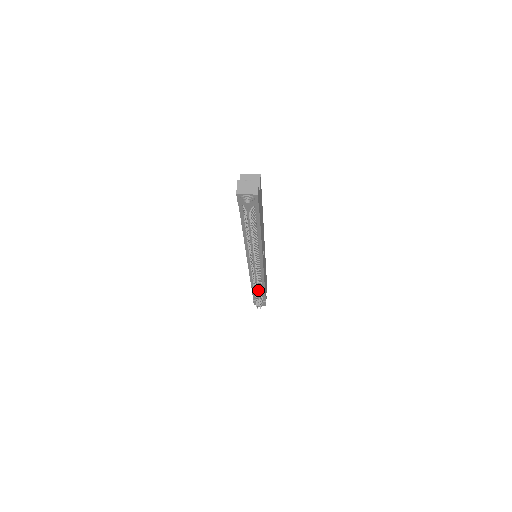
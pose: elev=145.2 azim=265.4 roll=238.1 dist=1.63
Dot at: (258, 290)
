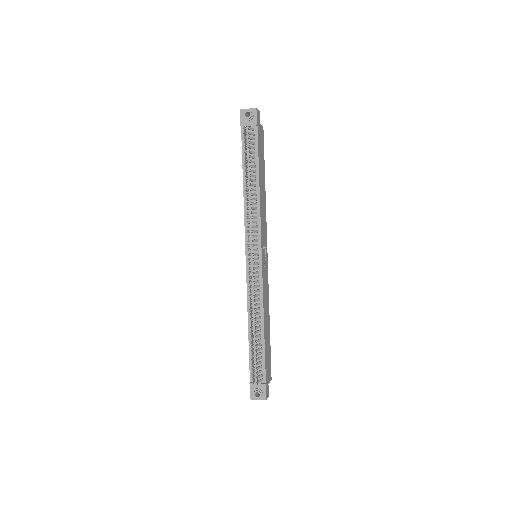
Dot at: (254, 309)
